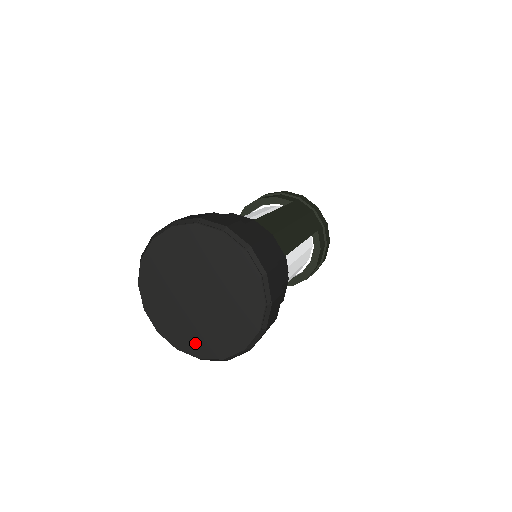
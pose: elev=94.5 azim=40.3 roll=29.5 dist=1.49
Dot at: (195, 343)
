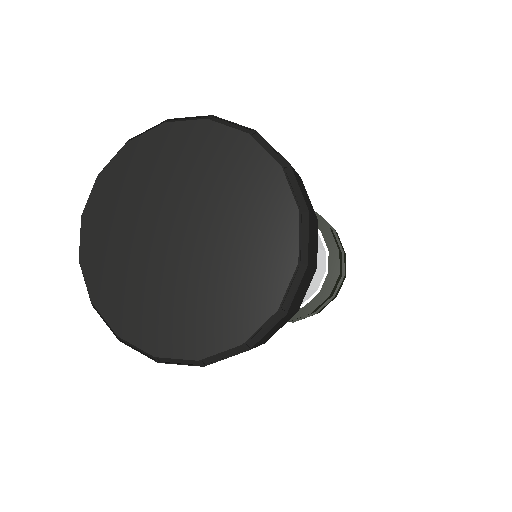
Dot at: (220, 322)
